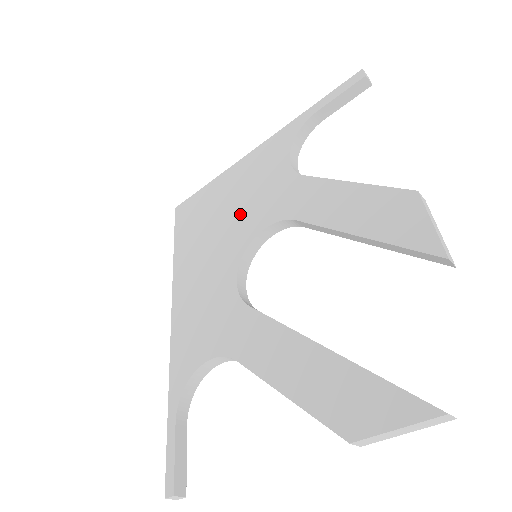
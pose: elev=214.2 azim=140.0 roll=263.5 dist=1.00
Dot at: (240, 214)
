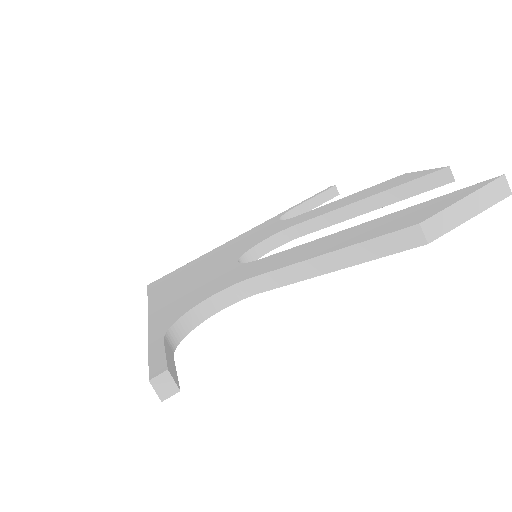
Dot at: (233, 250)
